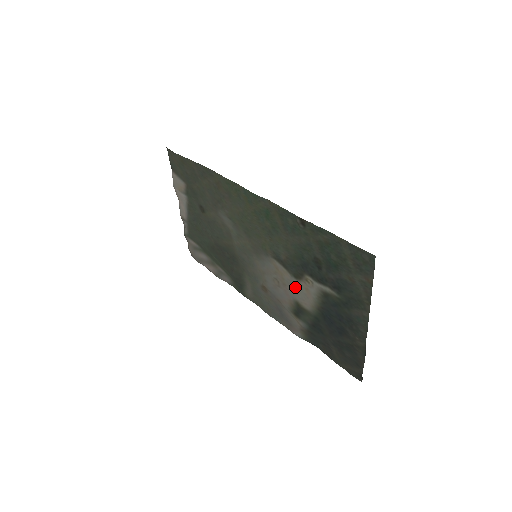
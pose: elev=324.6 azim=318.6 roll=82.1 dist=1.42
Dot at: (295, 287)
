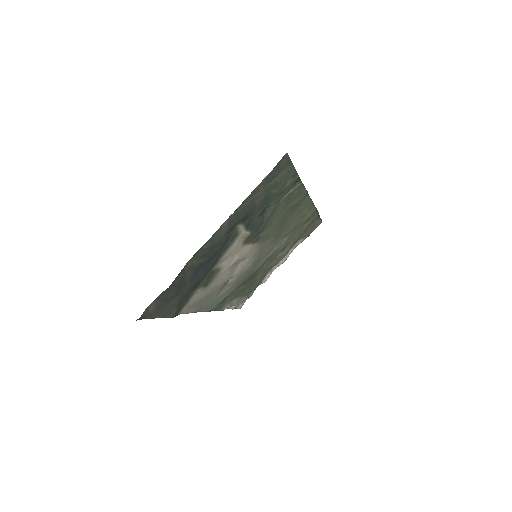
Dot at: (235, 255)
